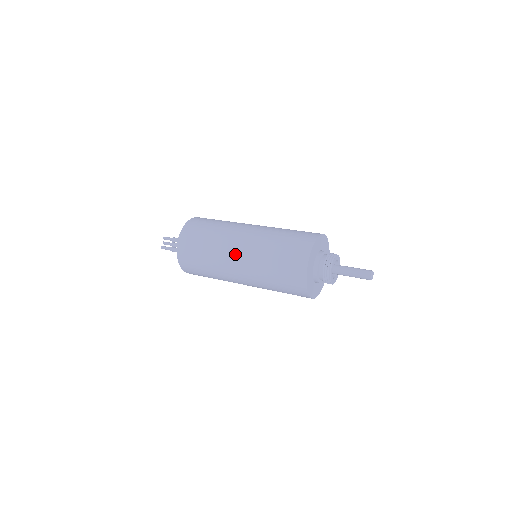
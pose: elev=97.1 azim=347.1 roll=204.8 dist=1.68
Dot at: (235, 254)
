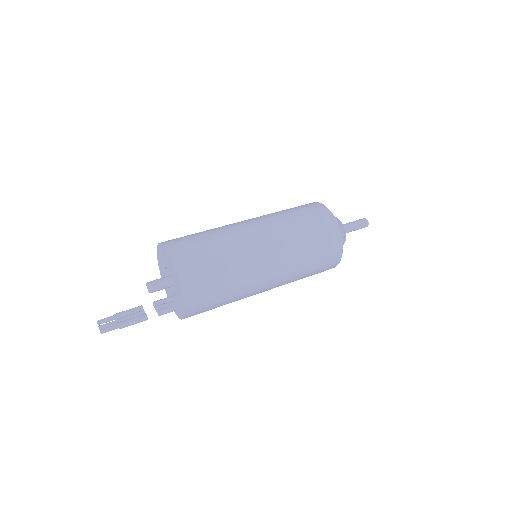
Dot at: (251, 228)
